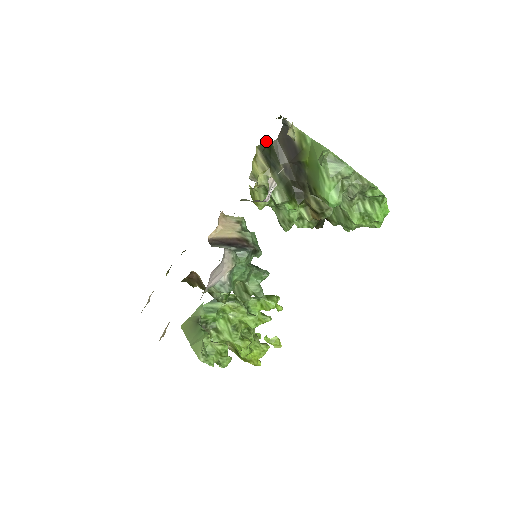
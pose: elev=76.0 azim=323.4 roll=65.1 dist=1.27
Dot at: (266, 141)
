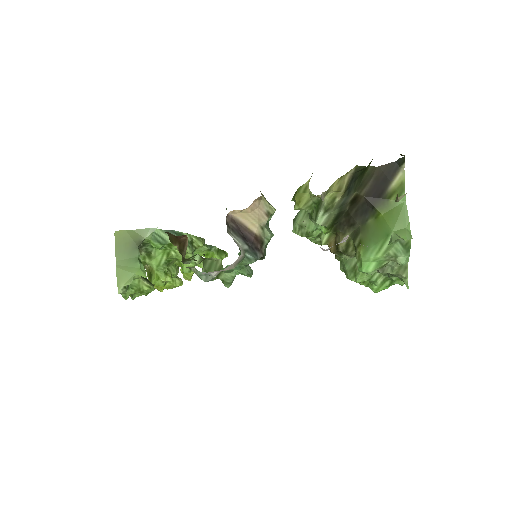
Dot at: (368, 165)
